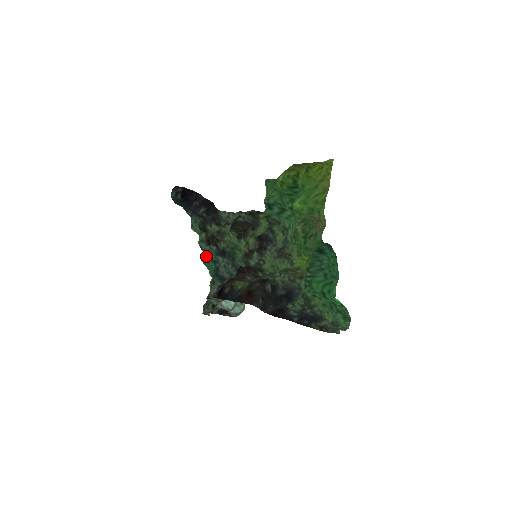
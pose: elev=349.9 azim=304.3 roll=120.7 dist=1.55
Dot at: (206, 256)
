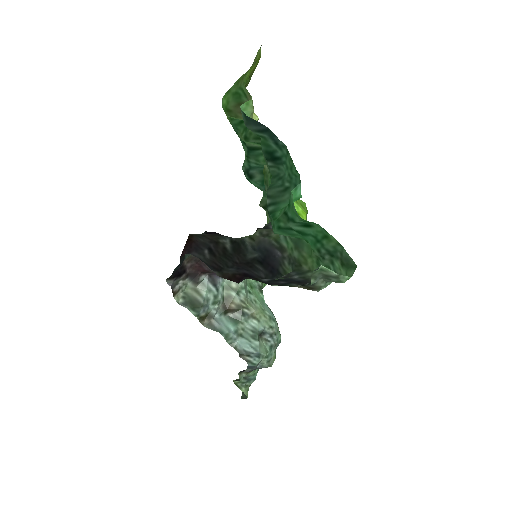
Dot at: occluded
